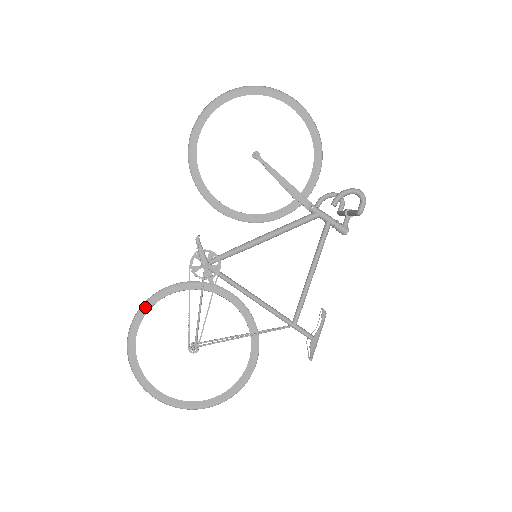
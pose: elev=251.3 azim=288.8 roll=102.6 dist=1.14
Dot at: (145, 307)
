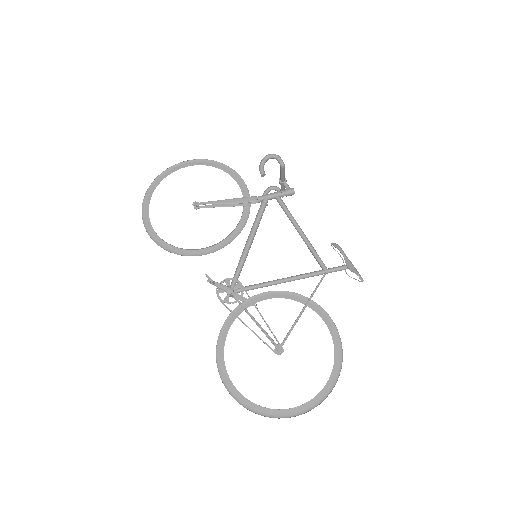
Dot at: (219, 359)
